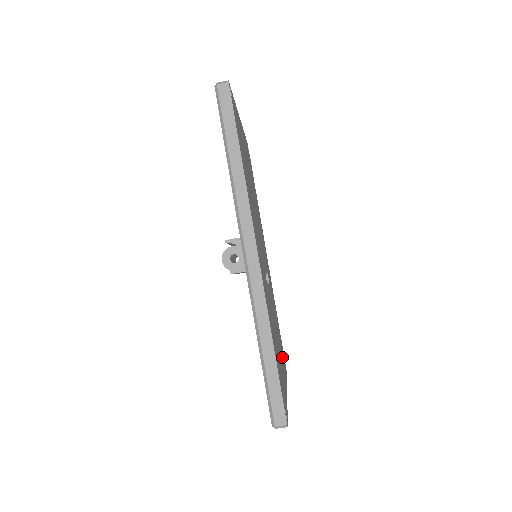
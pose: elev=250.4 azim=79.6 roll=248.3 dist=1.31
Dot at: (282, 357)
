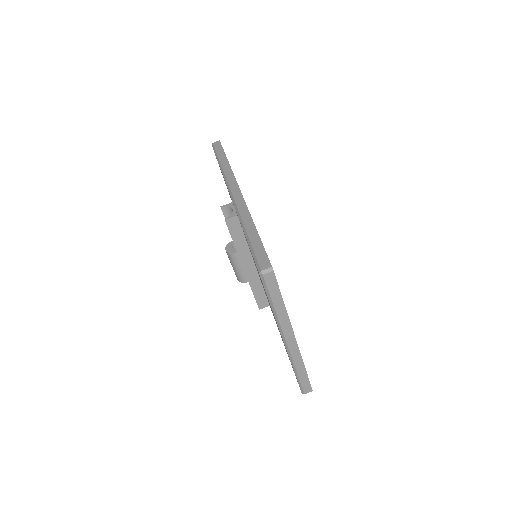
Dot at: occluded
